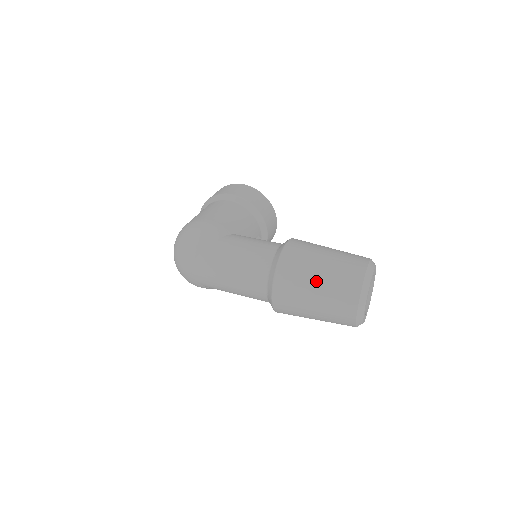
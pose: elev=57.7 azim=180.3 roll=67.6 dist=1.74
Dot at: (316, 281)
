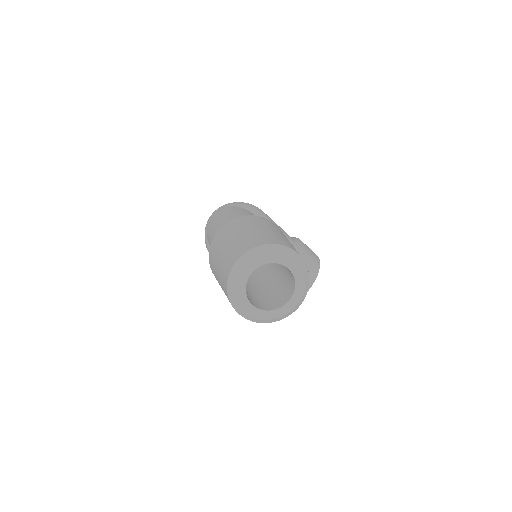
Dot at: (252, 228)
